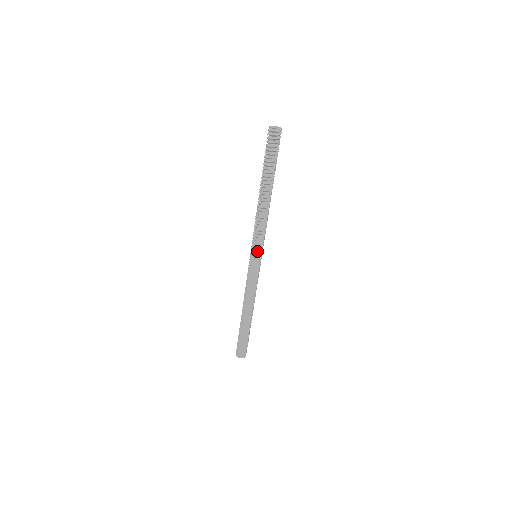
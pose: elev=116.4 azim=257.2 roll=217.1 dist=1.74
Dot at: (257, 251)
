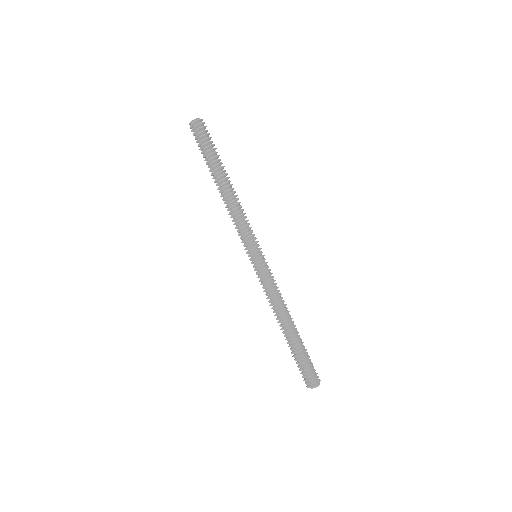
Dot at: (255, 246)
